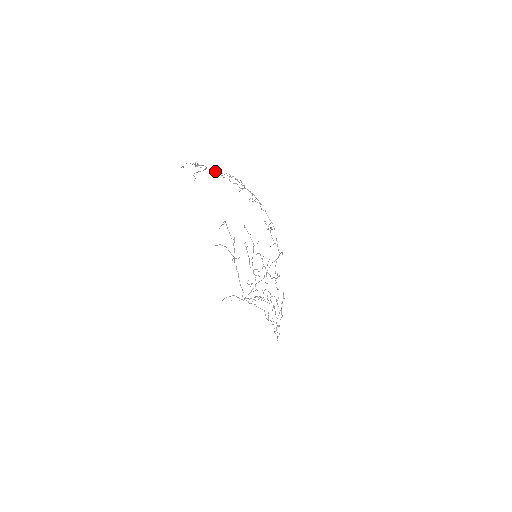
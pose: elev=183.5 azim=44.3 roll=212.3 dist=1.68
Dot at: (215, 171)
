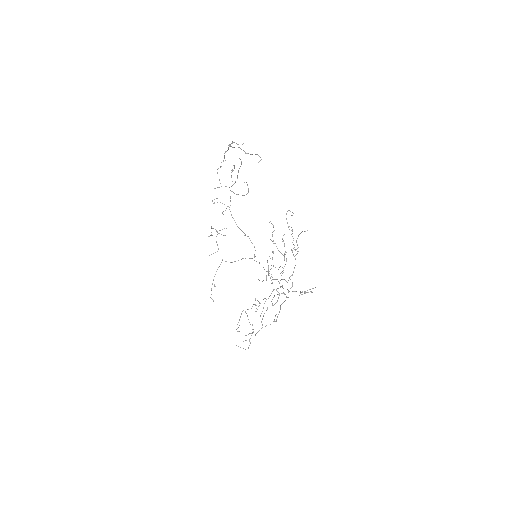
Dot at: occluded
